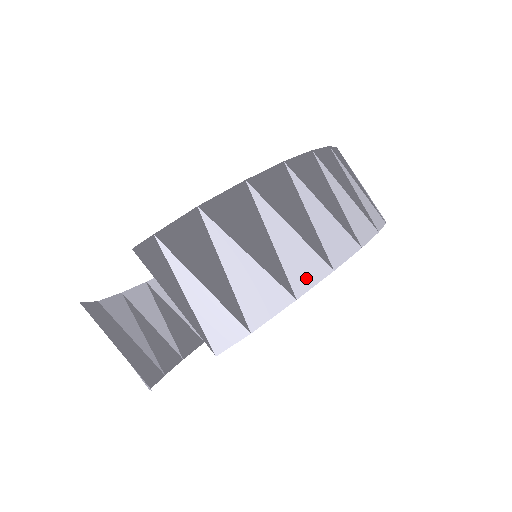
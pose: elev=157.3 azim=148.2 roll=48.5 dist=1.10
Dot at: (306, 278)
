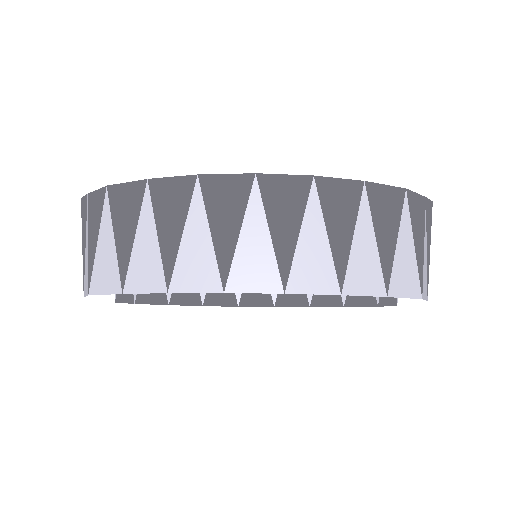
Dot at: (141, 283)
